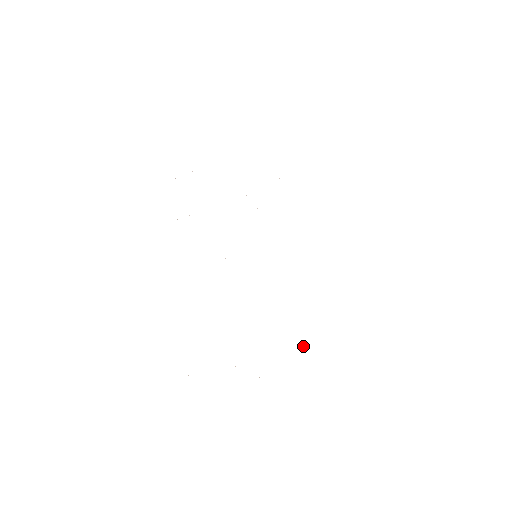
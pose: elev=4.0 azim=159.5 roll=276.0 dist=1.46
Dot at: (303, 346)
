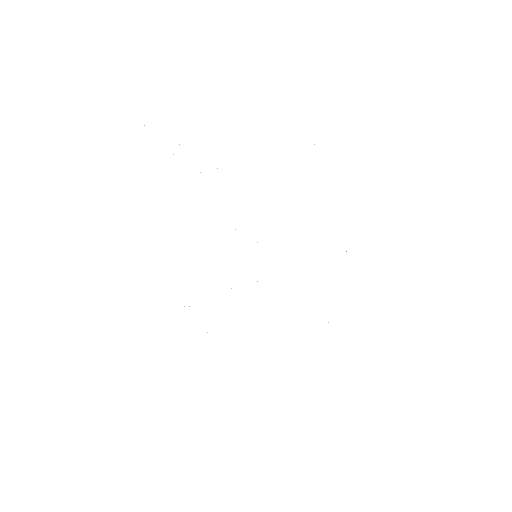
Dot at: occluded
